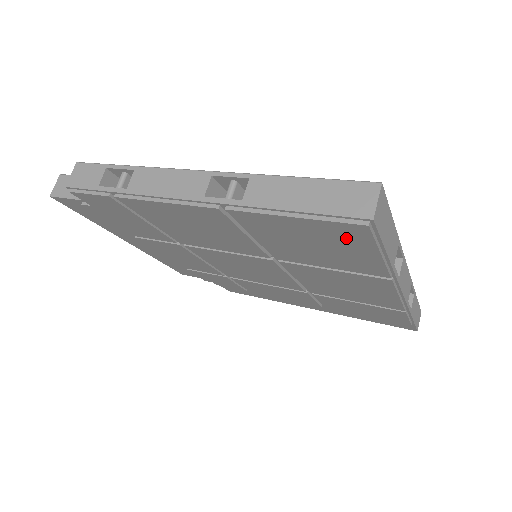
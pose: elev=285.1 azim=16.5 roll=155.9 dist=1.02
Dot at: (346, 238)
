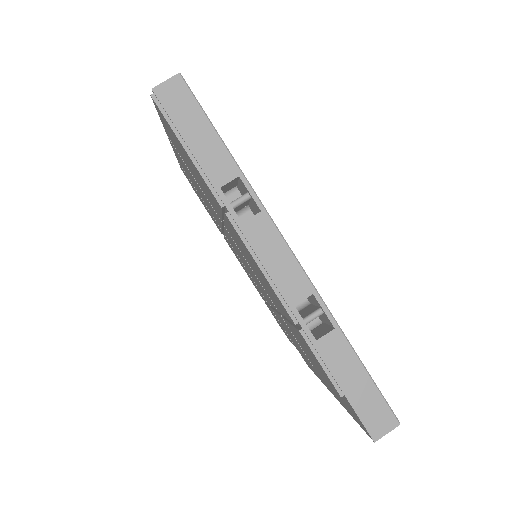
Dot at: occluded
